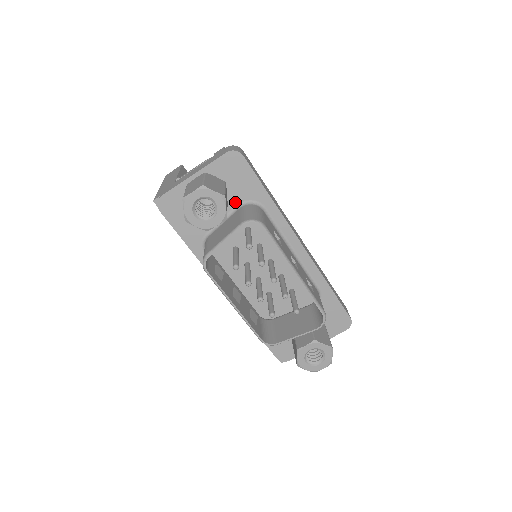
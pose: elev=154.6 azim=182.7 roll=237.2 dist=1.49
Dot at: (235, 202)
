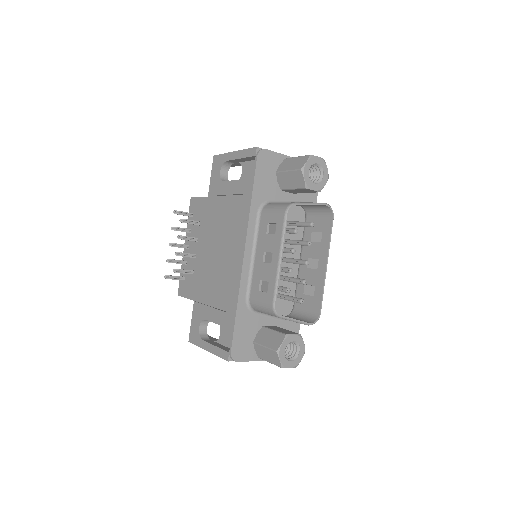
Dot at: (297, 197)
